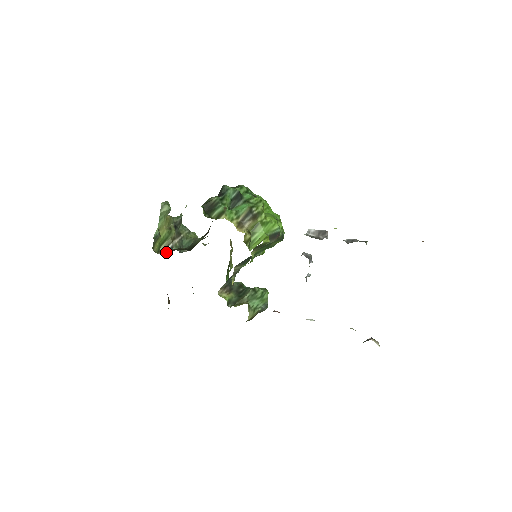
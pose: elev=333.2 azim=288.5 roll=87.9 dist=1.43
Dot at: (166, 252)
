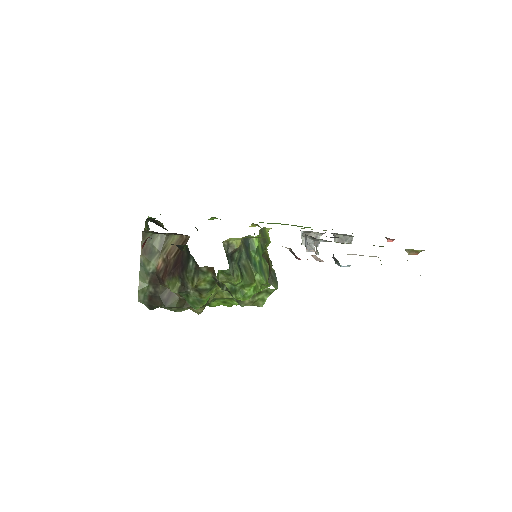
Dot at: occluded
